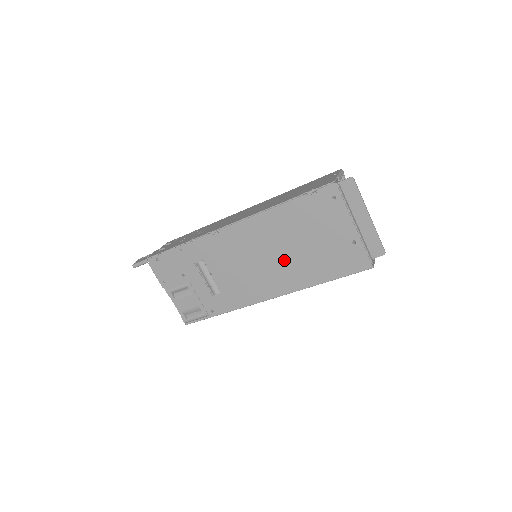
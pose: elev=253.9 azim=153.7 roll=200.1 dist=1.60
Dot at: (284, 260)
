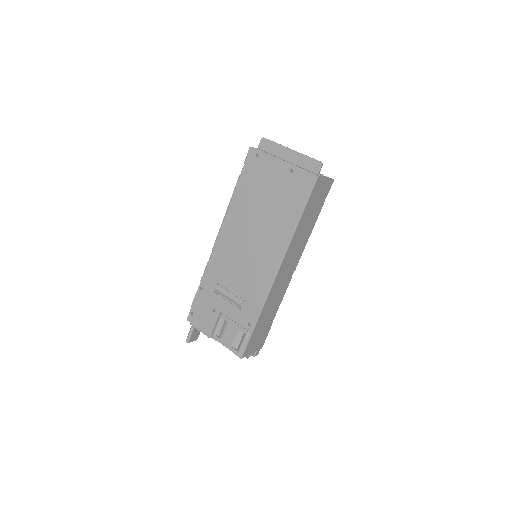
Dot at: (263, 230)
